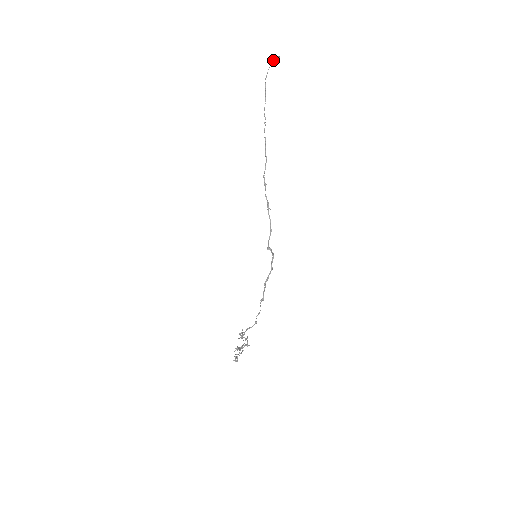
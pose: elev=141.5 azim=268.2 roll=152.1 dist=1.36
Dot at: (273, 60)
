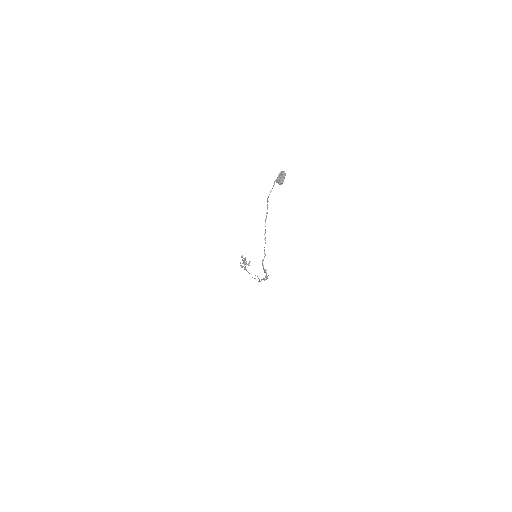
Dot at: (278, 181)
